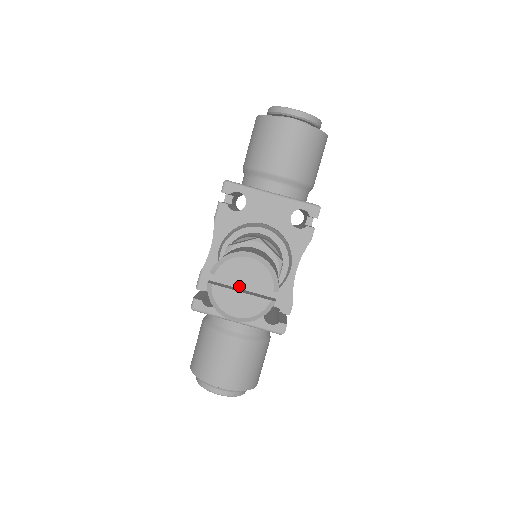
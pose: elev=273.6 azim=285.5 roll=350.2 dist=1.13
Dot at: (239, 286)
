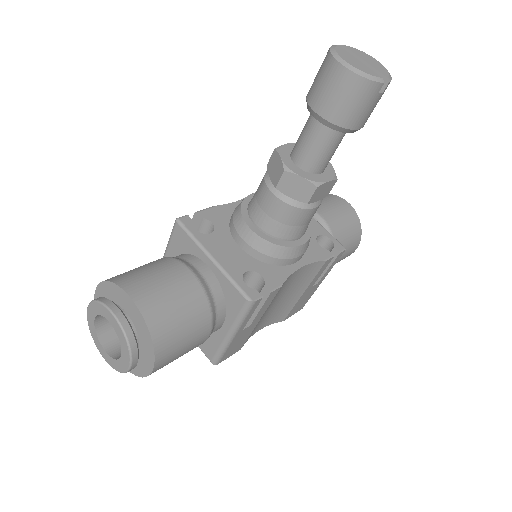
Dot at: occluded
